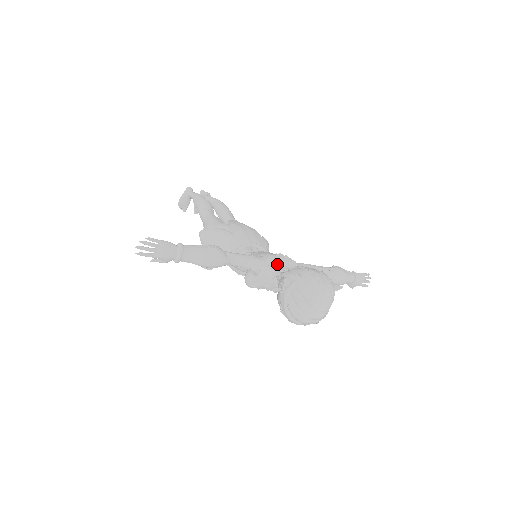
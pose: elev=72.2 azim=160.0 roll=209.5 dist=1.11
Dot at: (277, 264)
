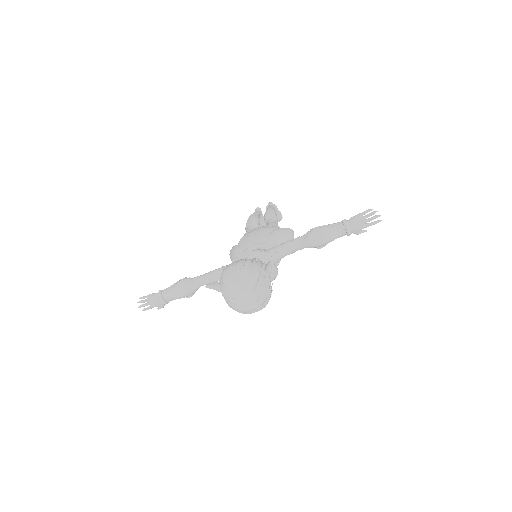
Dot at: occluded
